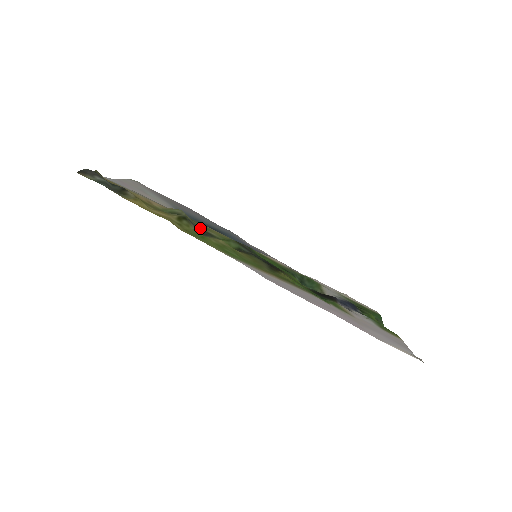
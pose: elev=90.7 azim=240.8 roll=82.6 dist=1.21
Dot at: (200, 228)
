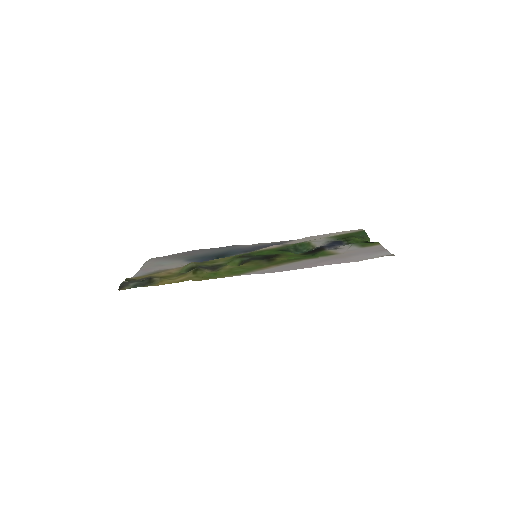
Dot at: (210, 266)
